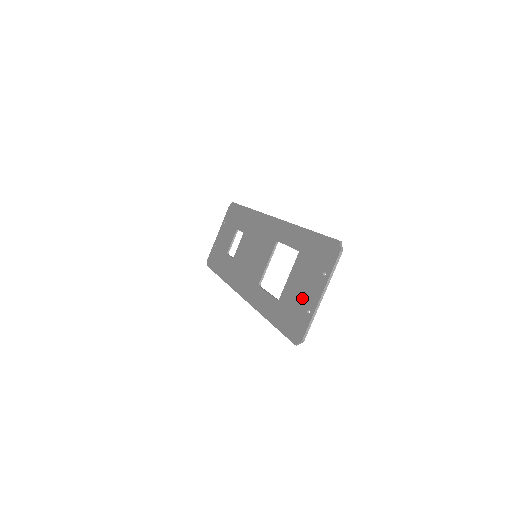
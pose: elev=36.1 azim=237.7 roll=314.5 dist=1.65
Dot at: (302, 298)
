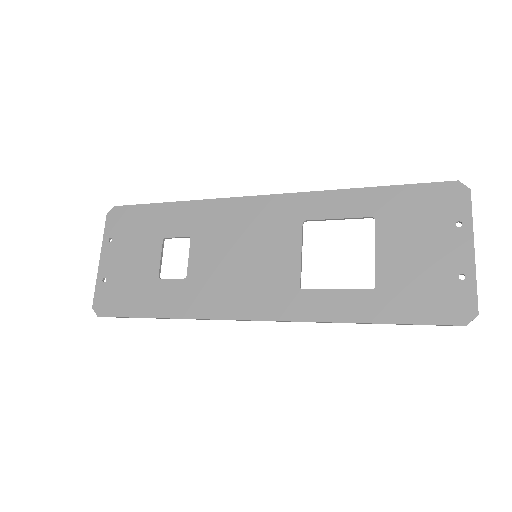
Dot at: (433, 266)
